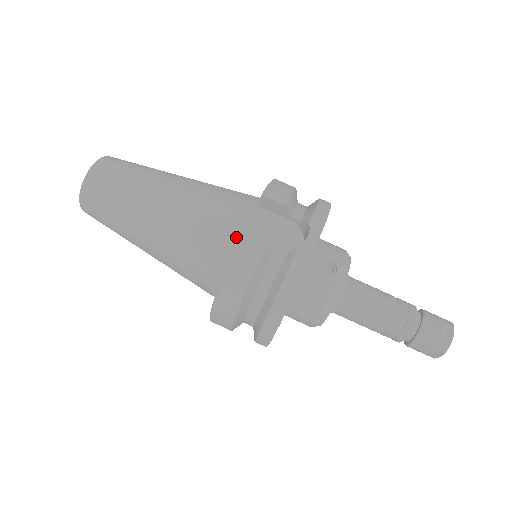
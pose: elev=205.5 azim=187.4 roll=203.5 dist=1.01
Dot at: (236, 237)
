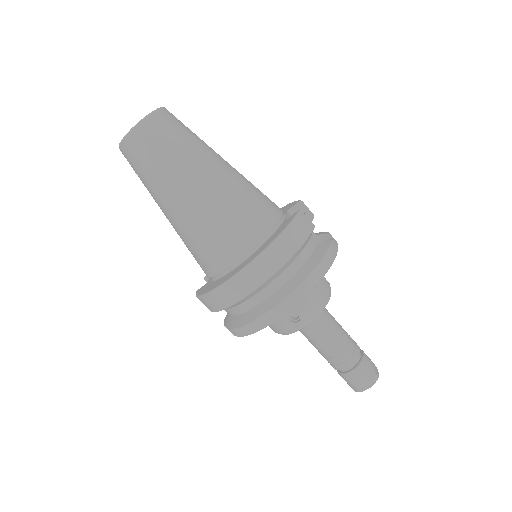
Dot at: (280, 218)
